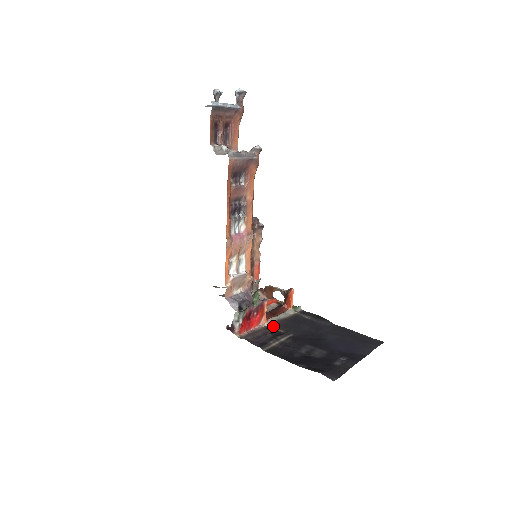
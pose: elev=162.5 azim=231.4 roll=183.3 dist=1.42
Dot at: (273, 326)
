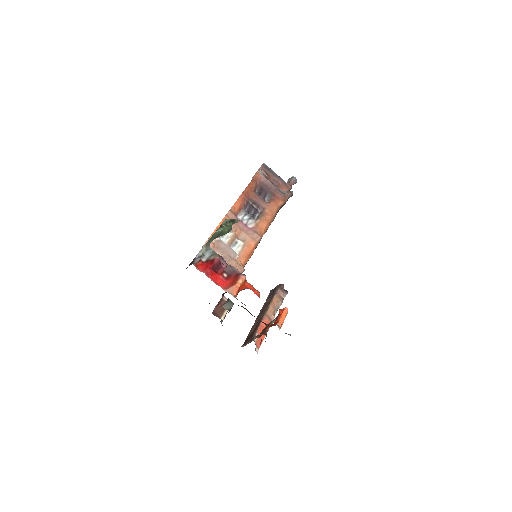
Dot at: occluded
